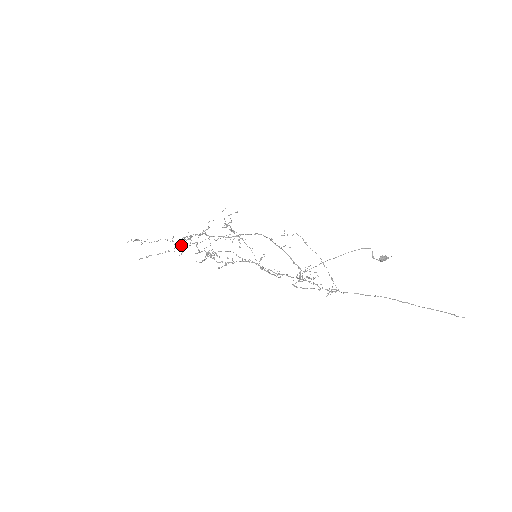
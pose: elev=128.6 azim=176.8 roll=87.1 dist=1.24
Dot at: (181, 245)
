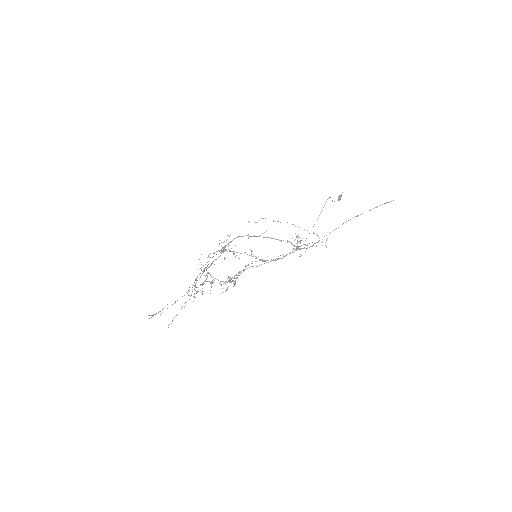
Dot at: (198, 291)
